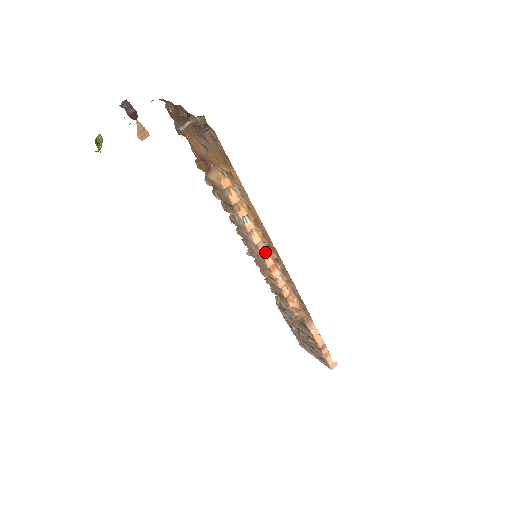
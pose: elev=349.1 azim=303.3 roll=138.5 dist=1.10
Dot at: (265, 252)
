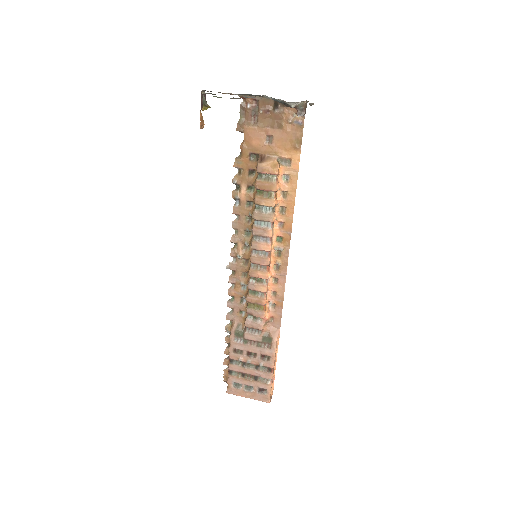
Dot at: (272, 247)
